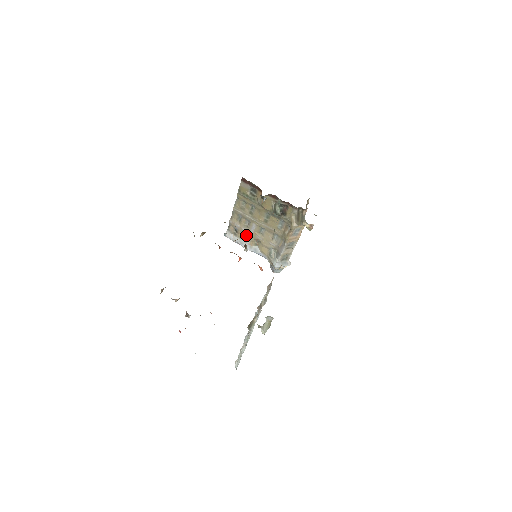
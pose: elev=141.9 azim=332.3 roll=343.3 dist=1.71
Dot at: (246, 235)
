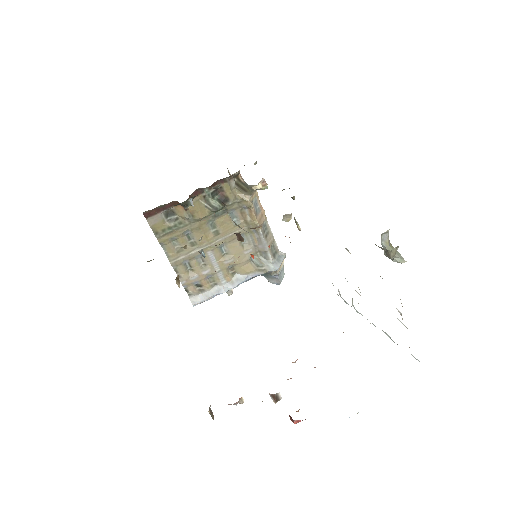
Dot at: (213, 277)
